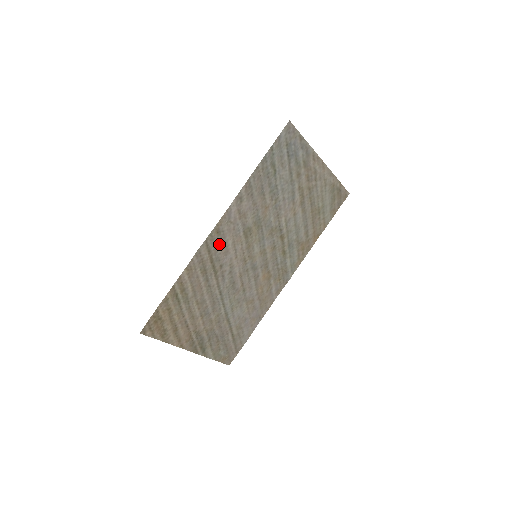
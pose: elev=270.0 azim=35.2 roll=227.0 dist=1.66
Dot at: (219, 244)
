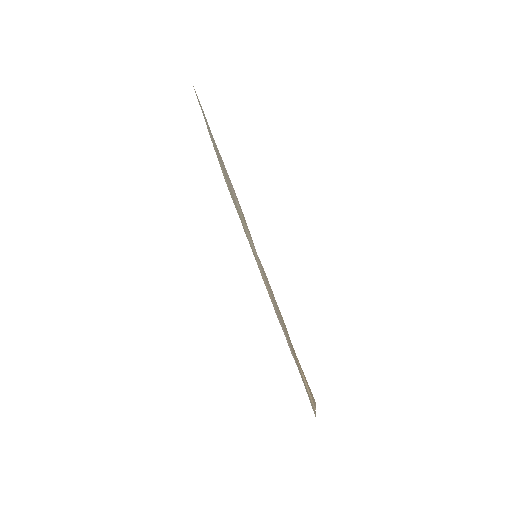
Dot at: occluded
